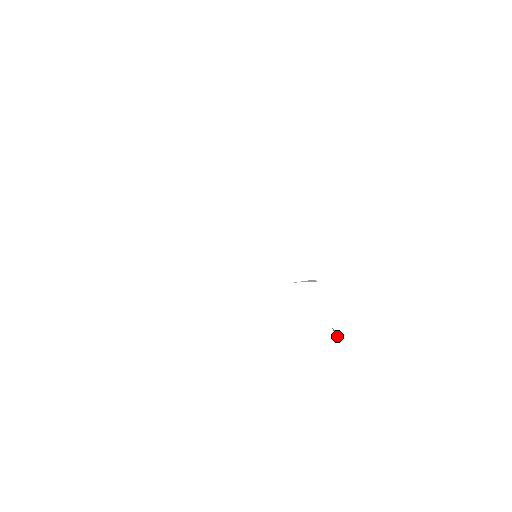
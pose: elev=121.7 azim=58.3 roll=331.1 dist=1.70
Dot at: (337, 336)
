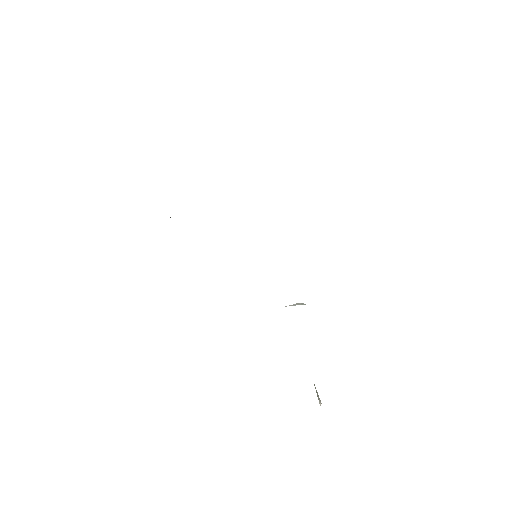
Dot at: (319, 399)
